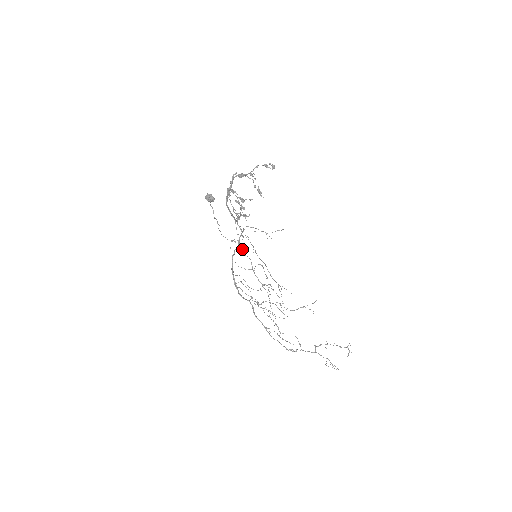
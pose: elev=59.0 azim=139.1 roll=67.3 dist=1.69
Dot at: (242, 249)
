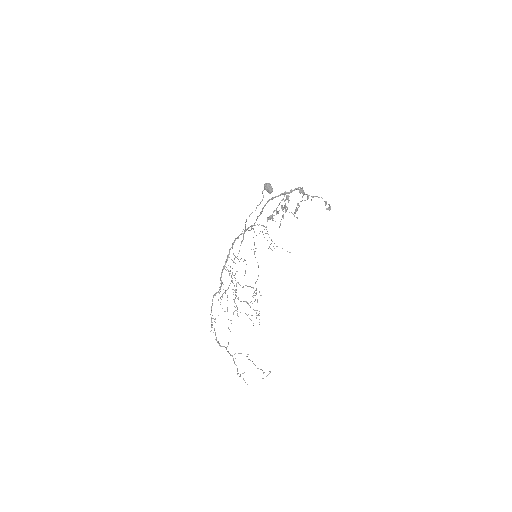
Dot at: occluded
